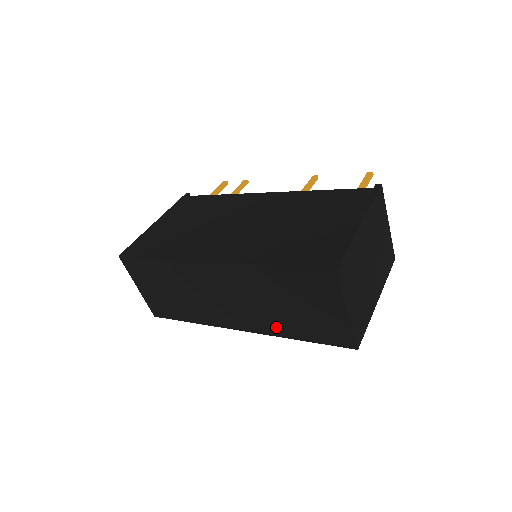
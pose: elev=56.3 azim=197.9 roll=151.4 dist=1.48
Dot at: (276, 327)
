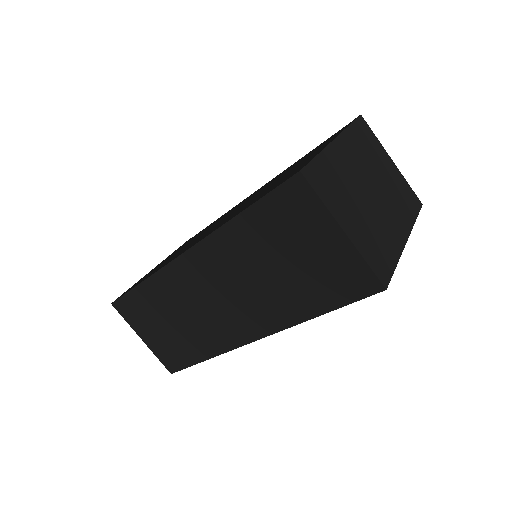
Dot at: (284, 311)
